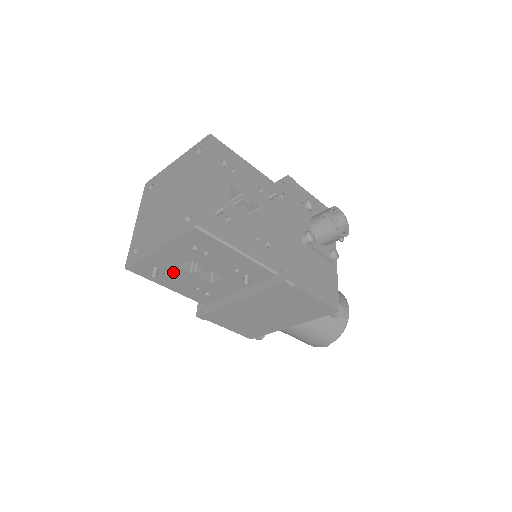
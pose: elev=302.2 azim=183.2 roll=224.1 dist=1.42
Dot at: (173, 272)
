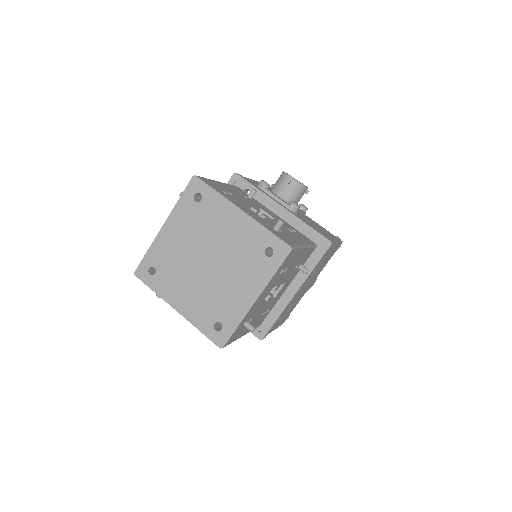
Dot at: (255, 314)
